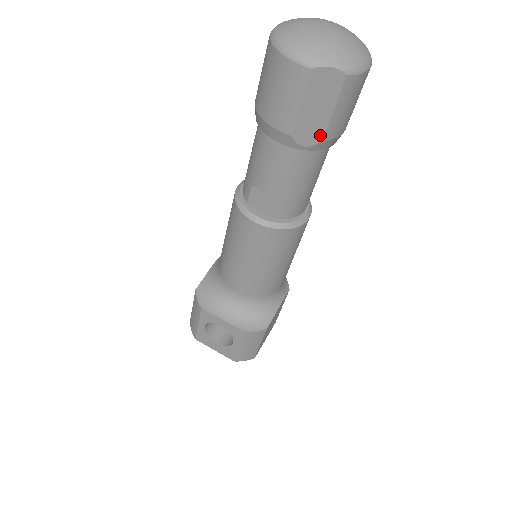
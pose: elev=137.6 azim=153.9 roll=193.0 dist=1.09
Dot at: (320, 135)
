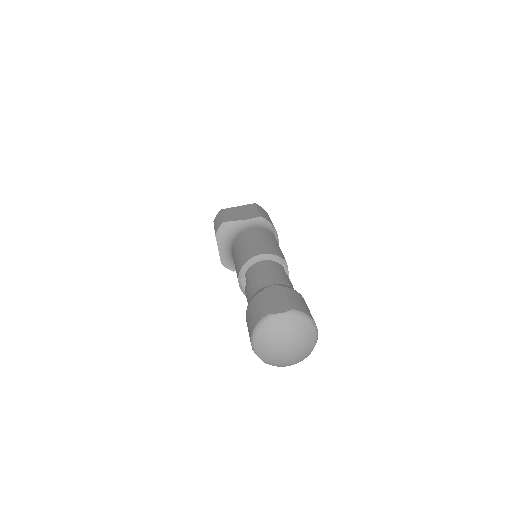
Dot at: occluded
